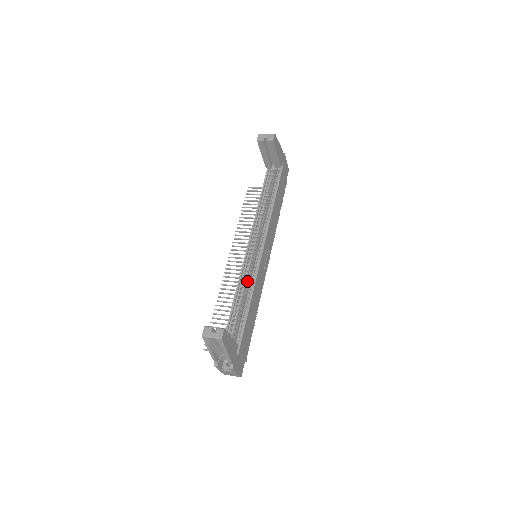
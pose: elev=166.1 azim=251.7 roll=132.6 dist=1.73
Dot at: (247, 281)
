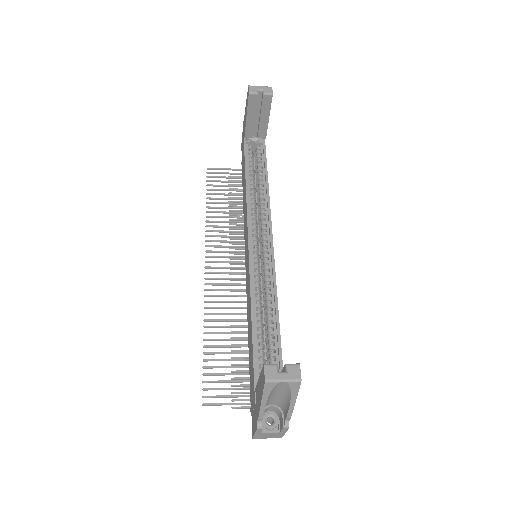
Dot at: occluded
